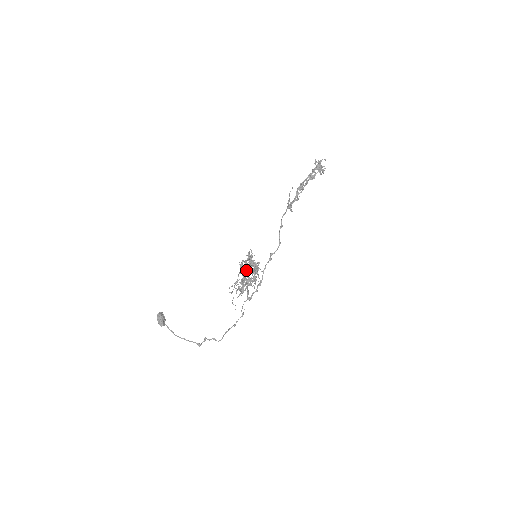
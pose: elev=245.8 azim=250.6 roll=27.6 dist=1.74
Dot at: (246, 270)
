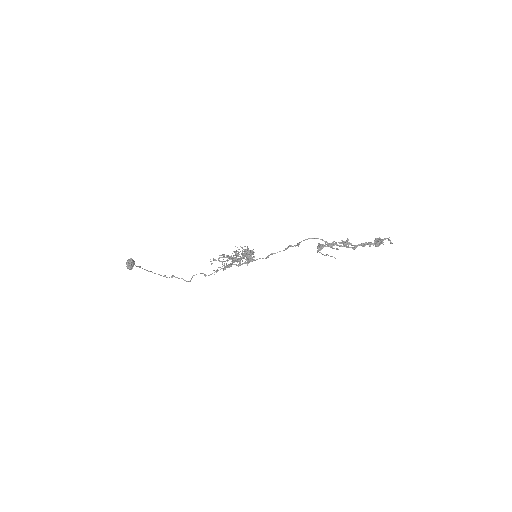
Dot at: occluded
